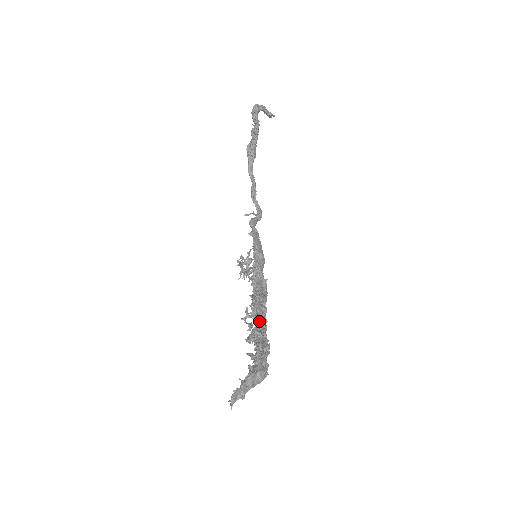
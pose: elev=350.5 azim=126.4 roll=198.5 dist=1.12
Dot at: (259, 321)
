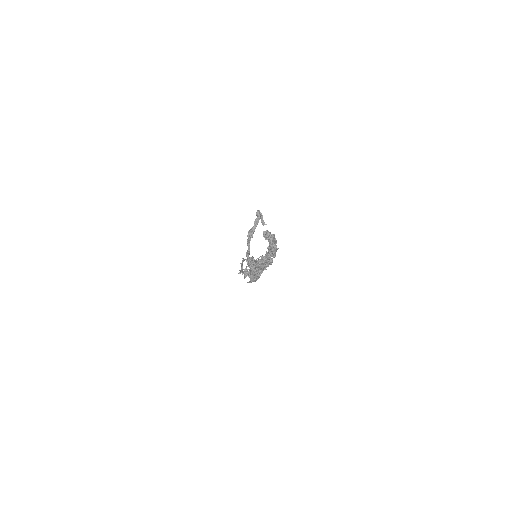
Dot at: occluded
